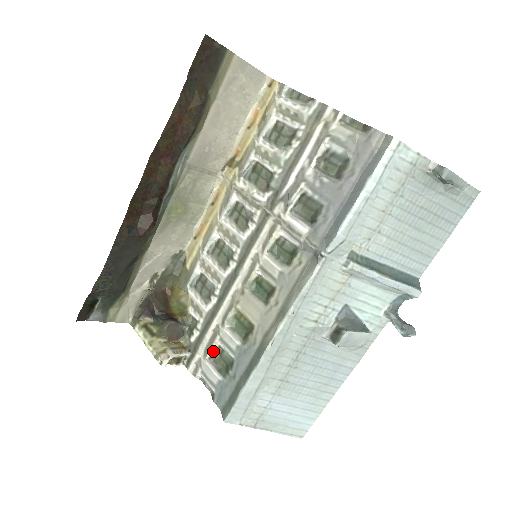
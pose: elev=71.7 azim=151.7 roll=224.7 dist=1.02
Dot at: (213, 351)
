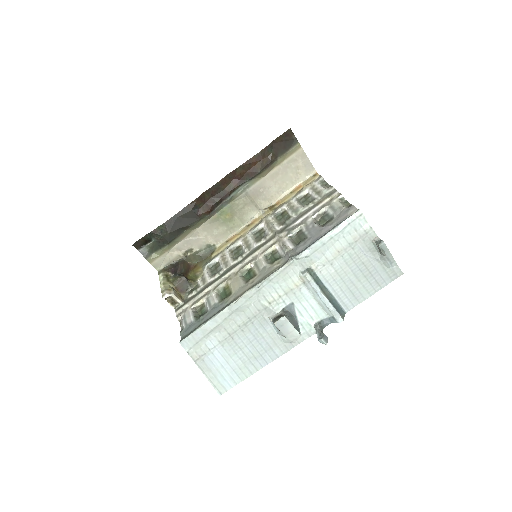
Dot at: (198, 305)
